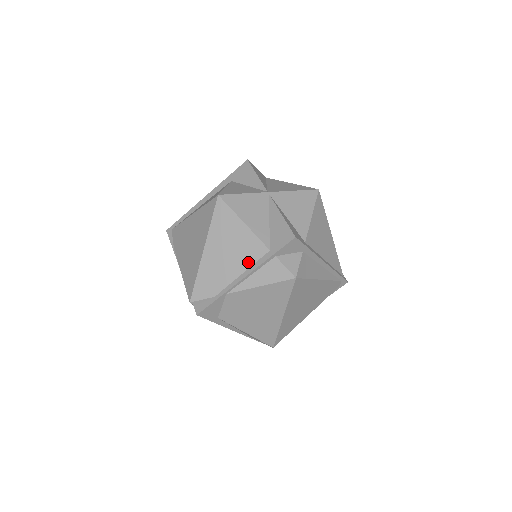
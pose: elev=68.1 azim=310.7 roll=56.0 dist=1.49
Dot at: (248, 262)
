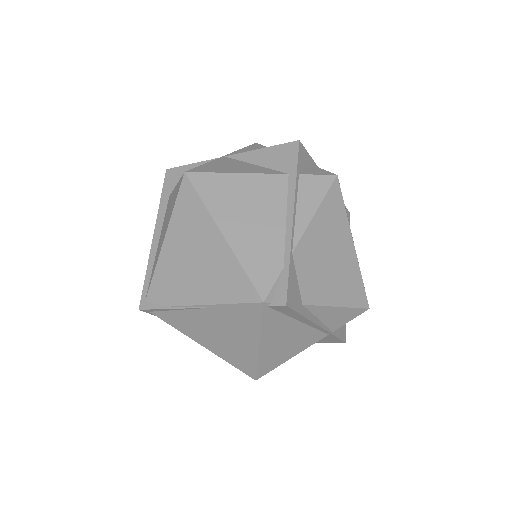
Dot at: (280, 203)
